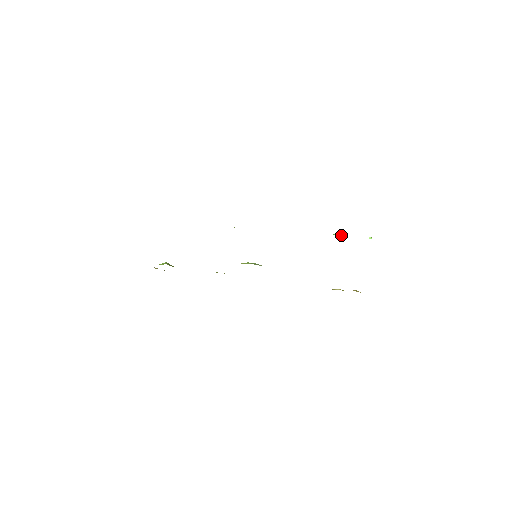
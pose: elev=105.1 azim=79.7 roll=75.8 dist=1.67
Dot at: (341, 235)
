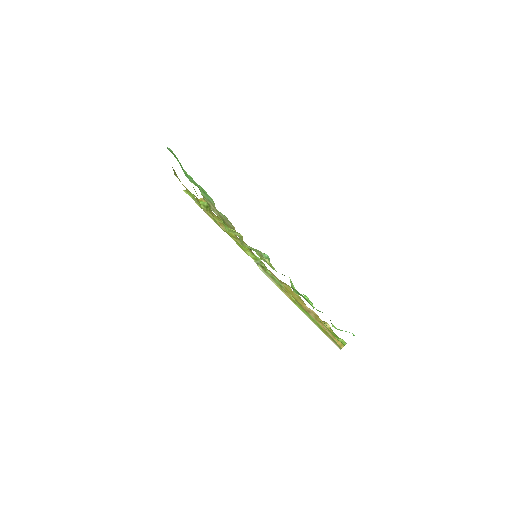
Dot at: (311, 303)
